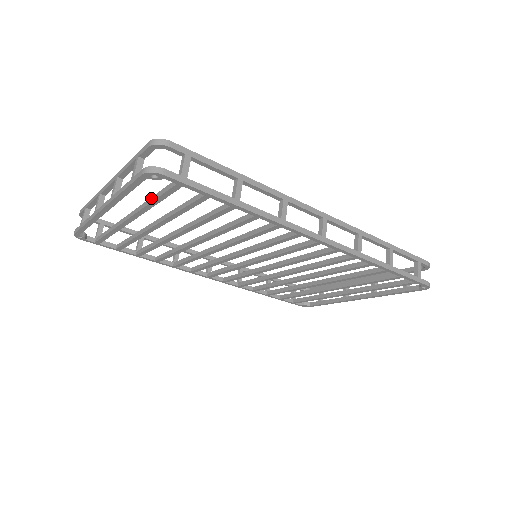
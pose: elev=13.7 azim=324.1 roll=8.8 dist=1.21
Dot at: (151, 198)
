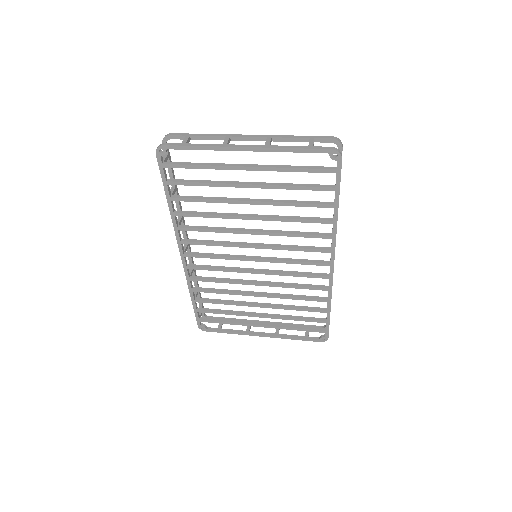
Dot at: (293, 166)
